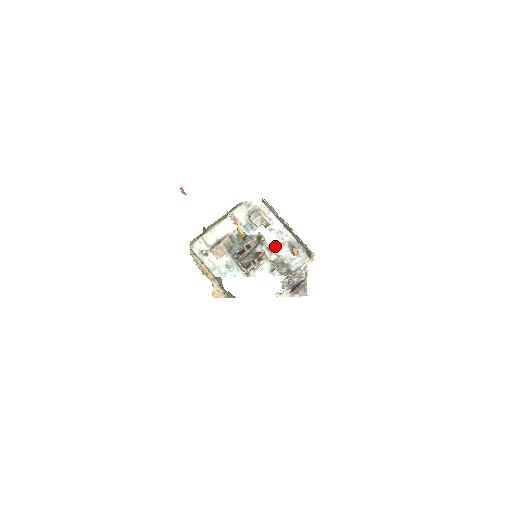
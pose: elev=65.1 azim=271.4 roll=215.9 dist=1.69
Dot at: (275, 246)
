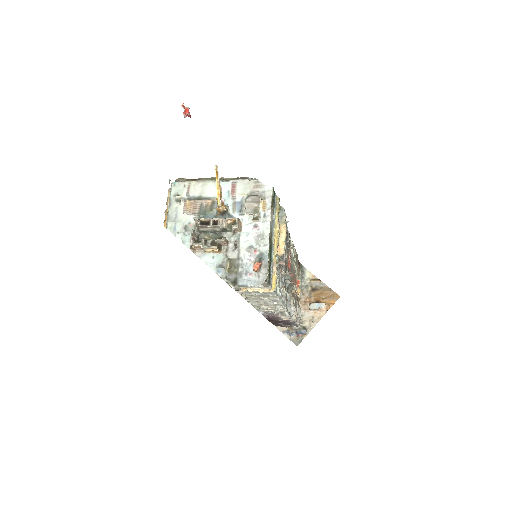
Dot at: (245, 246)
